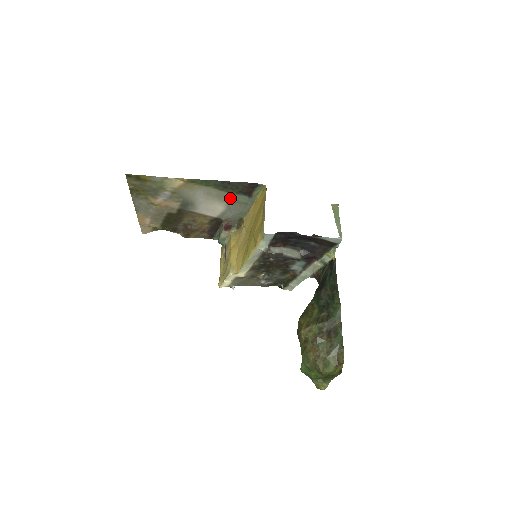
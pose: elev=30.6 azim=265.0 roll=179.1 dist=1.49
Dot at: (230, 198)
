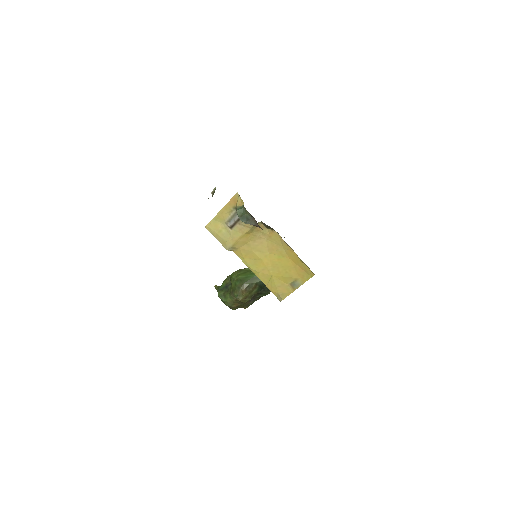
Dot at: occluded
